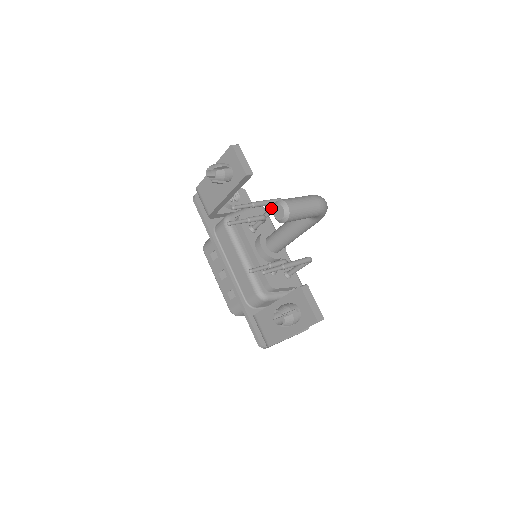
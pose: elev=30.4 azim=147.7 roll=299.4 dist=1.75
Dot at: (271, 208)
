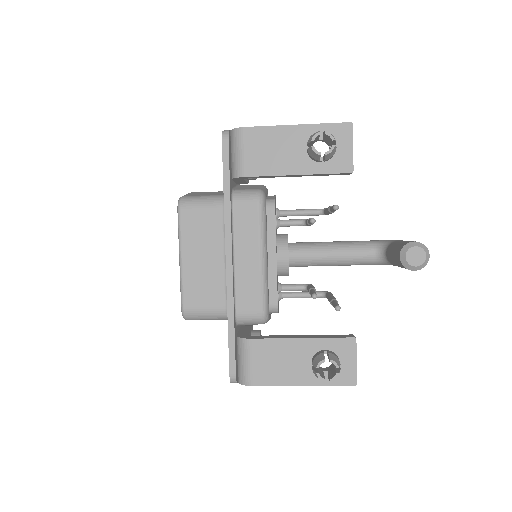
Dot at: (306, 211)
